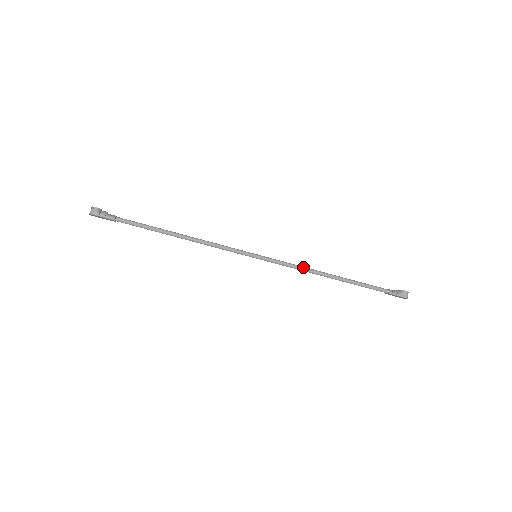
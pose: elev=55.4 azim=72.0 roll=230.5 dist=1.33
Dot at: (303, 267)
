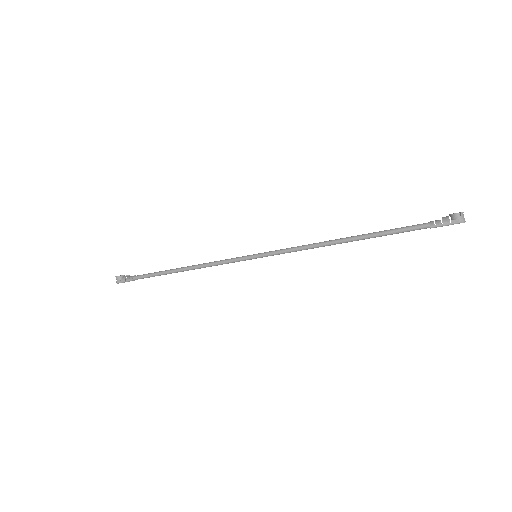
Dot at: (308, 245)
